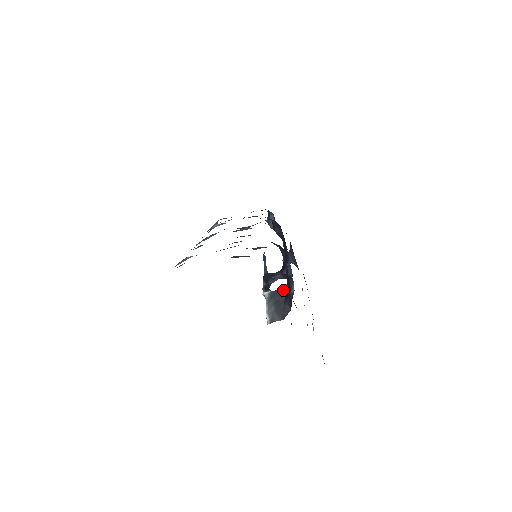
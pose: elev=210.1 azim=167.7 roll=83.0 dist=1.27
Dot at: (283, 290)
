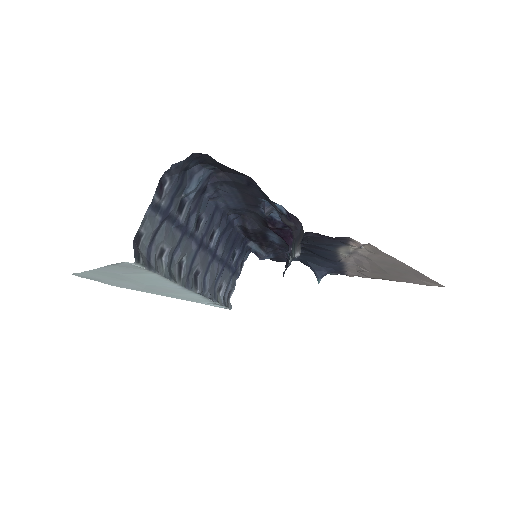
Dot at: occluded
